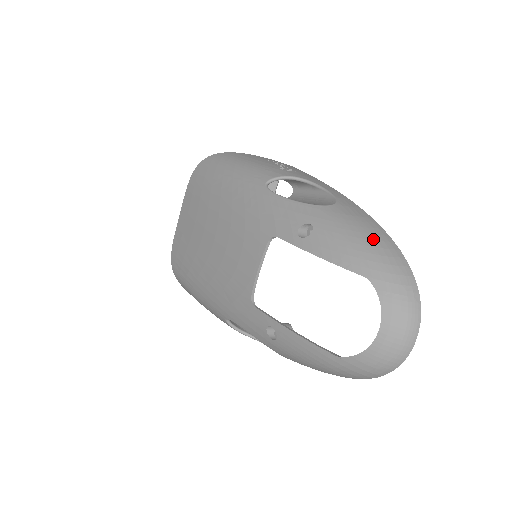
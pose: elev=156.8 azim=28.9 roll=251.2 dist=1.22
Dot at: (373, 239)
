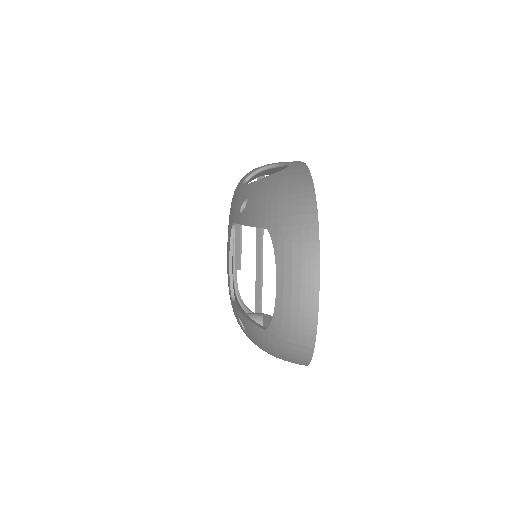
Dot at: (287, 189)
